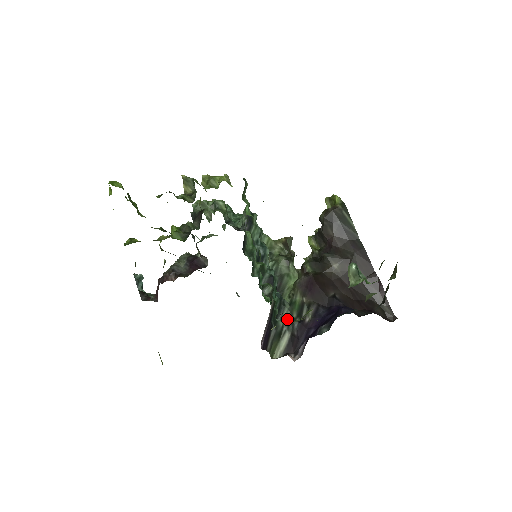
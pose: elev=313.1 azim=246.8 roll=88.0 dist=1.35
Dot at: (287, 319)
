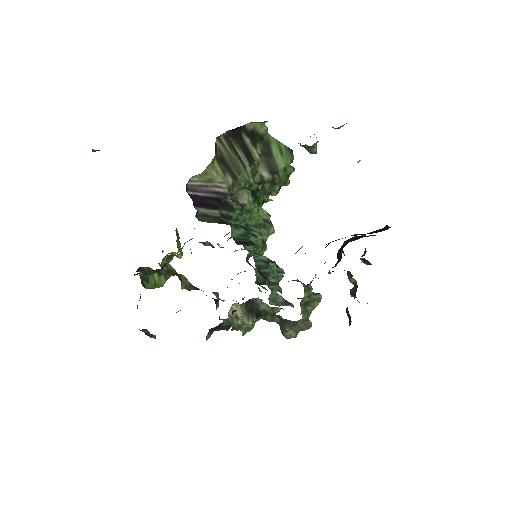
Dot at: occluded
